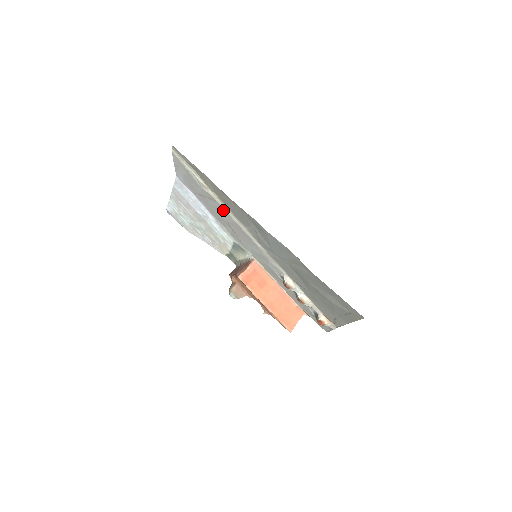
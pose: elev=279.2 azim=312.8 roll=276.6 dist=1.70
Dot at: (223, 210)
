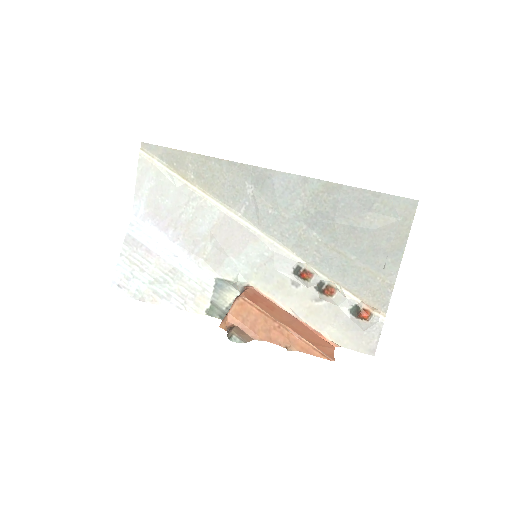
Dot at: (206, 206)
